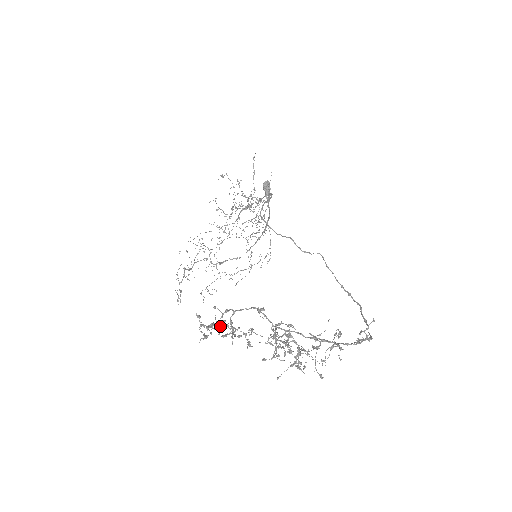
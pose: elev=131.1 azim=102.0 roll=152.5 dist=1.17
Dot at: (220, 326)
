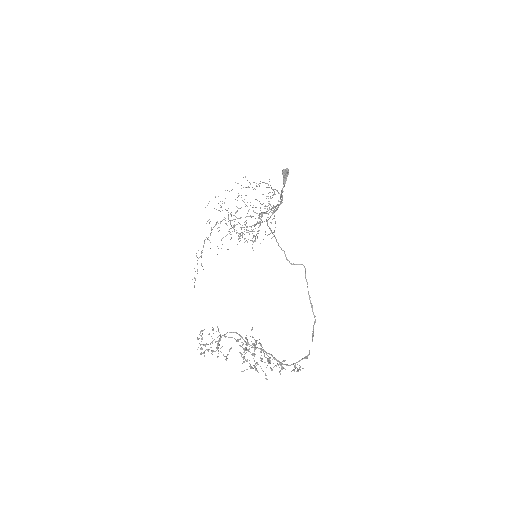
Dot at: occluded
